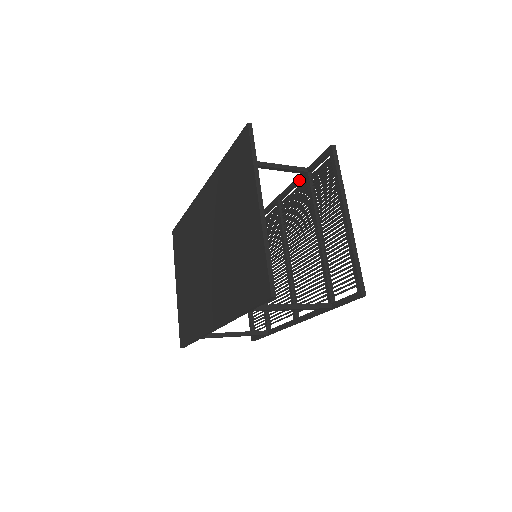
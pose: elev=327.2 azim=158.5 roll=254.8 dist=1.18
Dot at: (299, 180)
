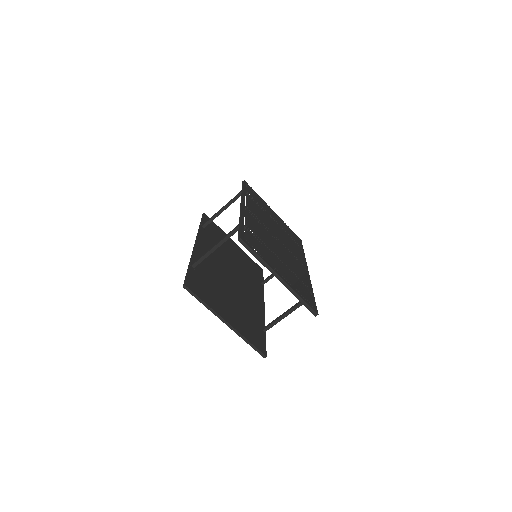
Dot at: occluded
